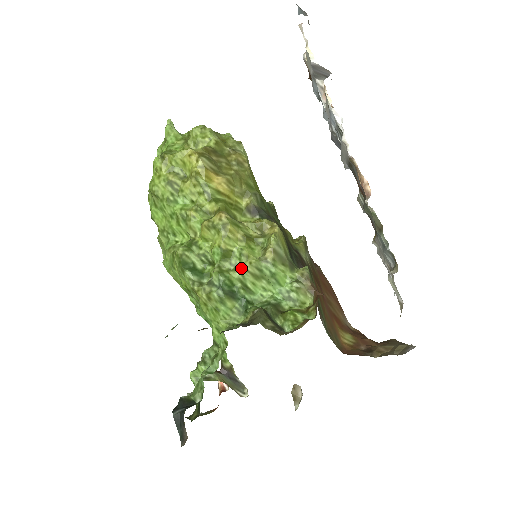
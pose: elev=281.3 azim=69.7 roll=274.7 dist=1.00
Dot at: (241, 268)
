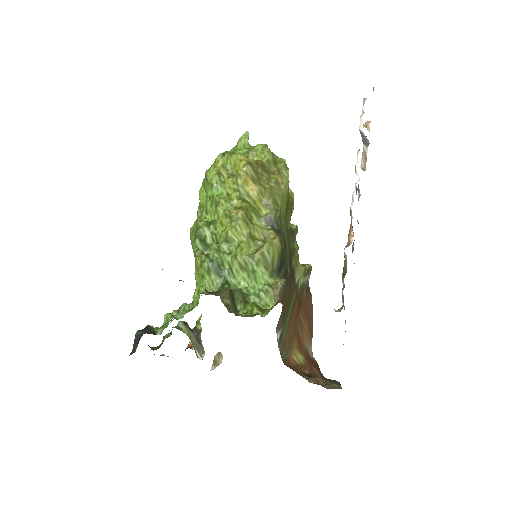
Dot at: (233, 255)
